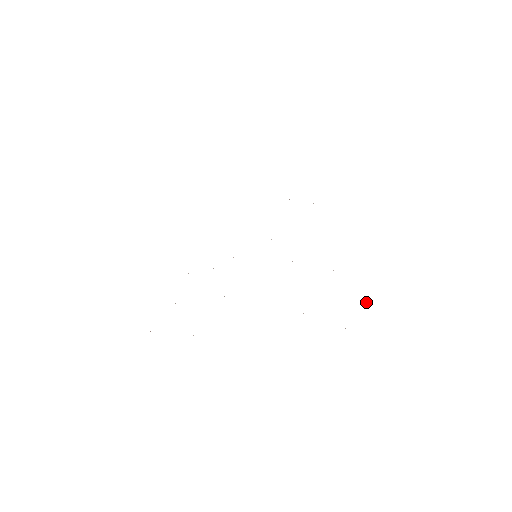
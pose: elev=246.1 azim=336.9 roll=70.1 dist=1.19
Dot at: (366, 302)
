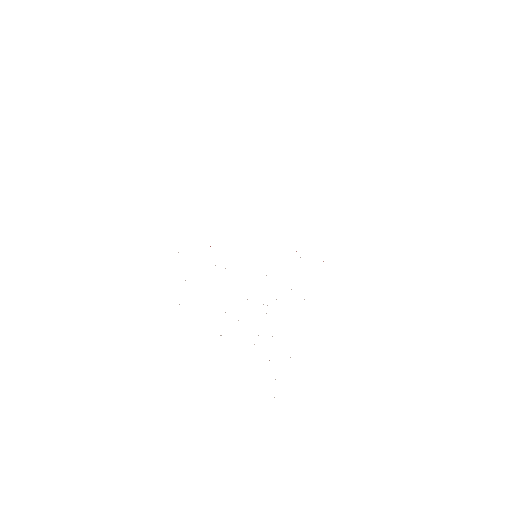
Dot at: occluded
